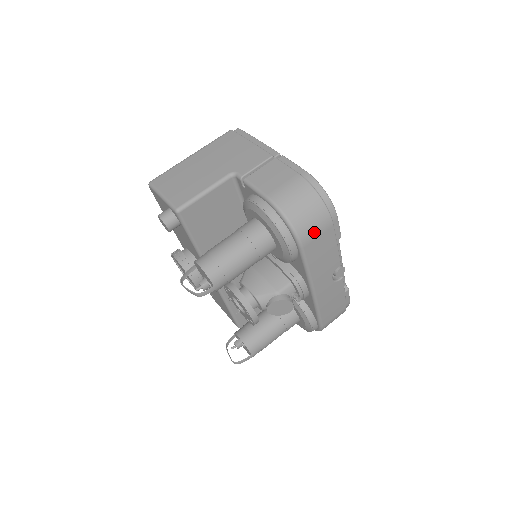
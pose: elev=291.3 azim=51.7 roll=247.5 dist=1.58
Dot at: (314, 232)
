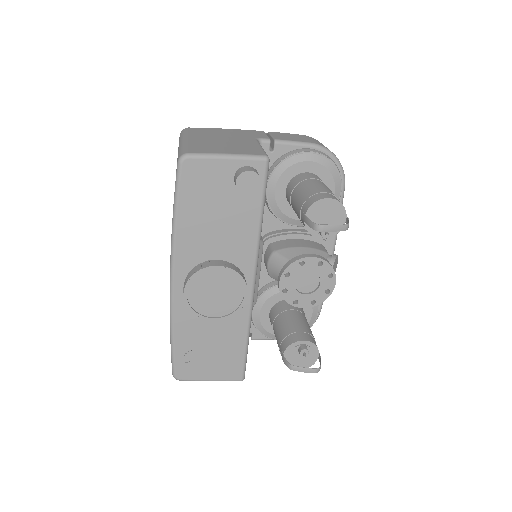
Dot at: occluded
